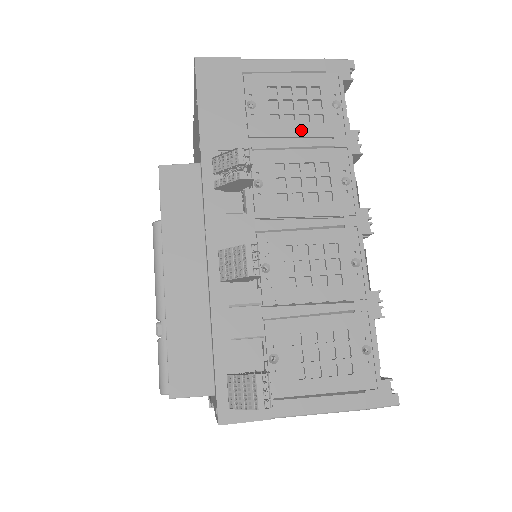
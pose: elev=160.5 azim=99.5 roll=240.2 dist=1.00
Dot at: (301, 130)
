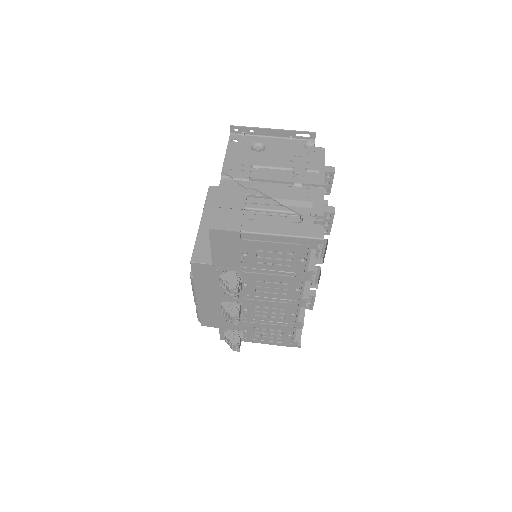
Dot at: (275, 268)
